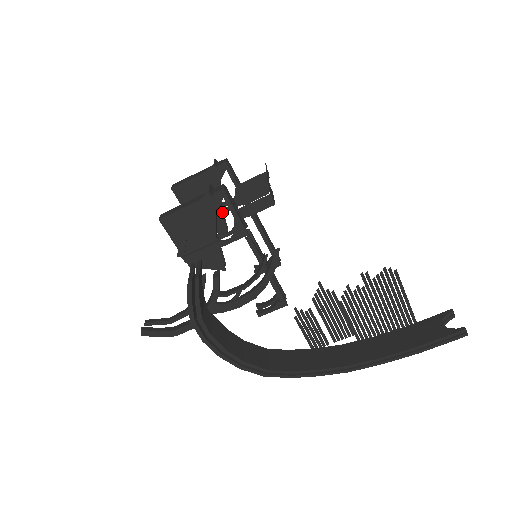
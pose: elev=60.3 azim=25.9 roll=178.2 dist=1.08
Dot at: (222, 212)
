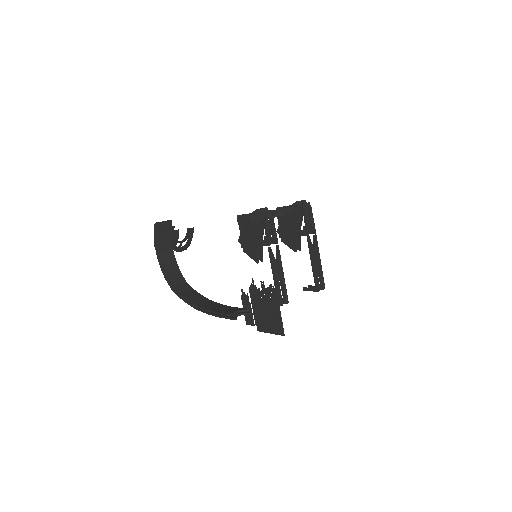
Dot at: (295, 235)
